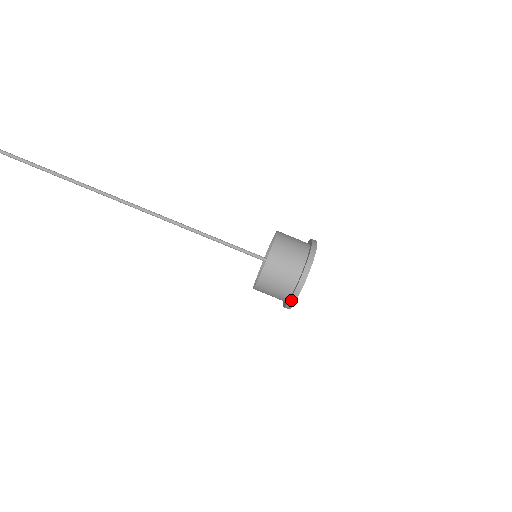
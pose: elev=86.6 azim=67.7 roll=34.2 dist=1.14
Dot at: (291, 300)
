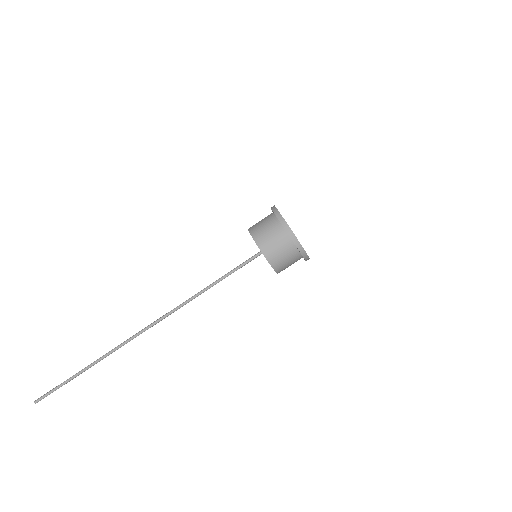
Dot at: (306, 260)
